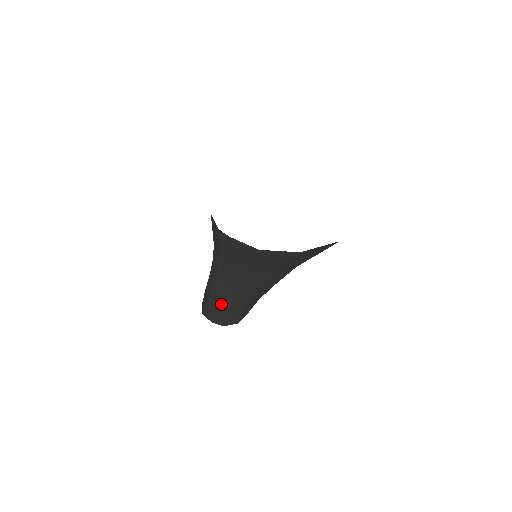
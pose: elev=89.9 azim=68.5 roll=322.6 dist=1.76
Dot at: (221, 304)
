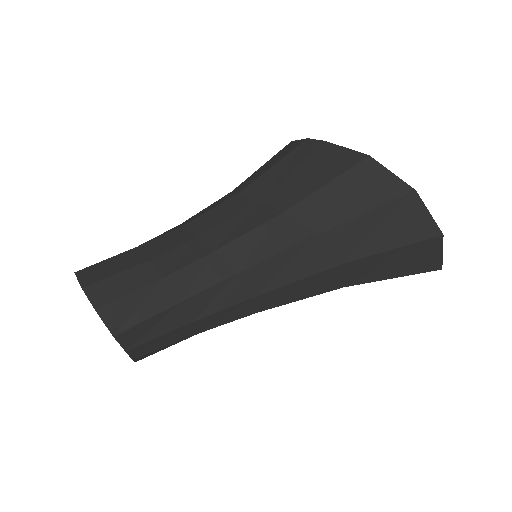
Dot at: (152, 261)
